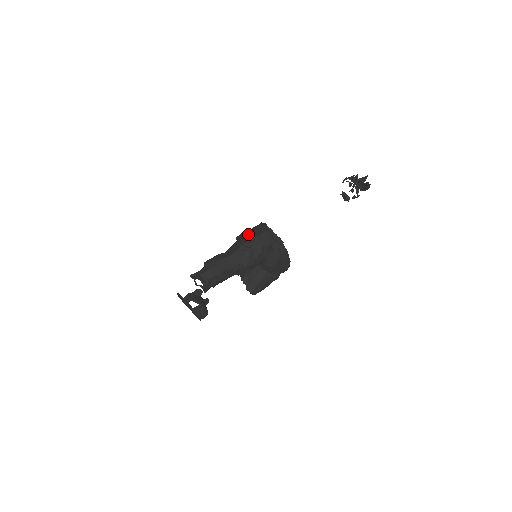
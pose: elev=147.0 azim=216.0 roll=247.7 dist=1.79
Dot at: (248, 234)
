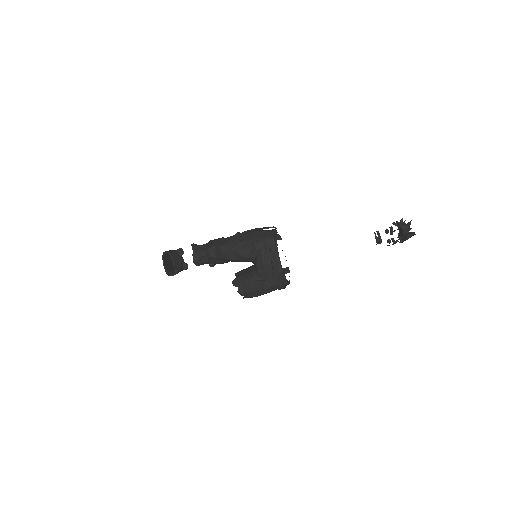
Dot at: occluded
